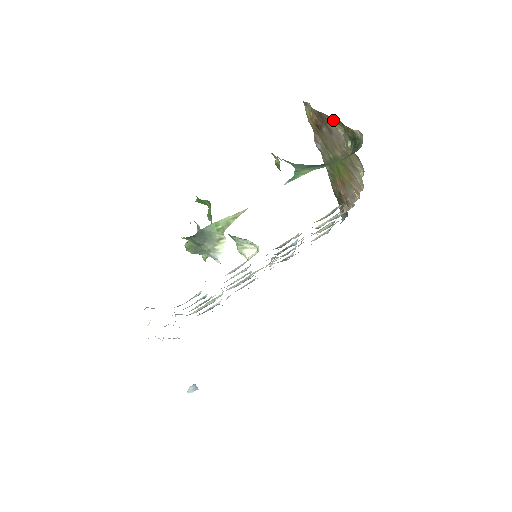
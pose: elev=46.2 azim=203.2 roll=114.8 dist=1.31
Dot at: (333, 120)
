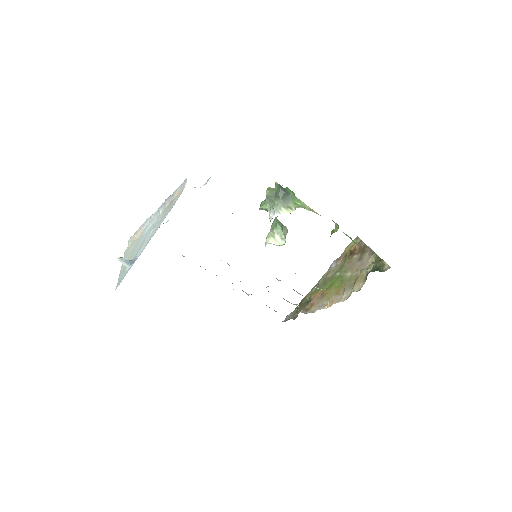
Dot at: (374, 252)
